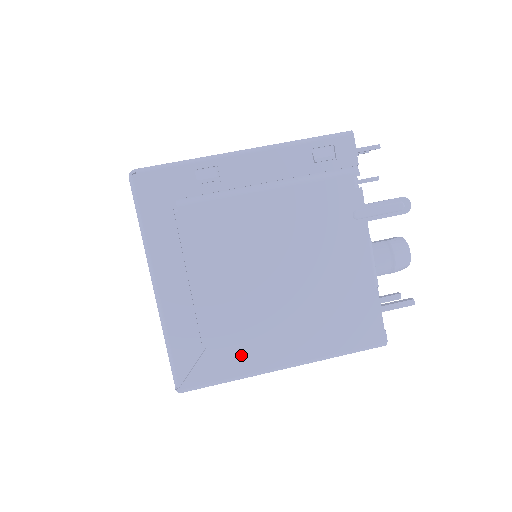
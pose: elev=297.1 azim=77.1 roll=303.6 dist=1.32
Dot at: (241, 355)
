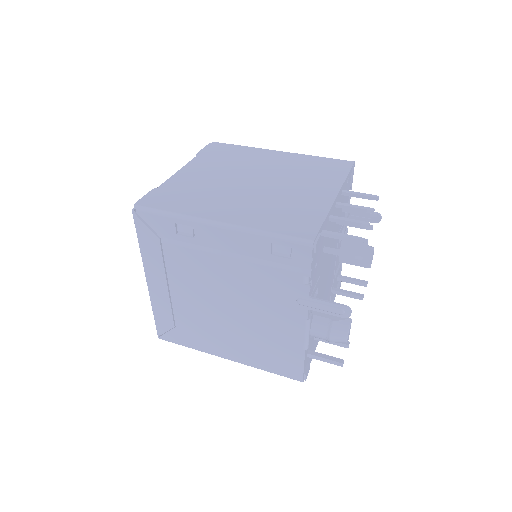
Dot at: (199, 340)
